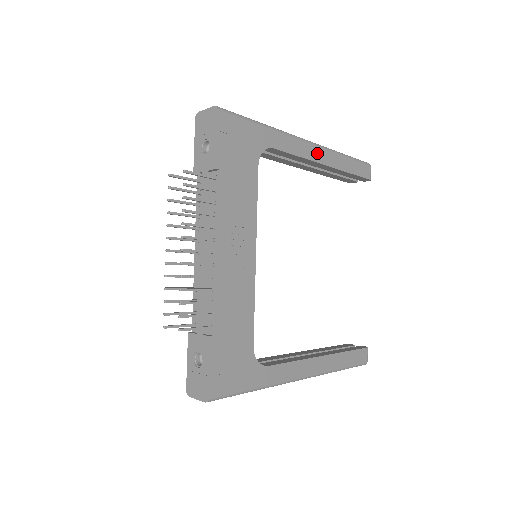
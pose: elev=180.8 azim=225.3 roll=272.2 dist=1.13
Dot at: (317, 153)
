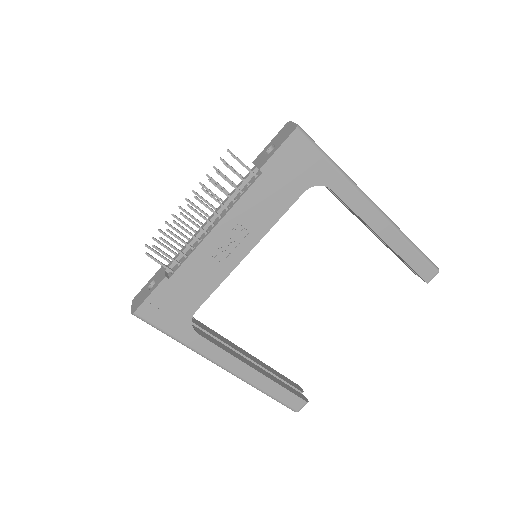
Dot at: (378, 222)
